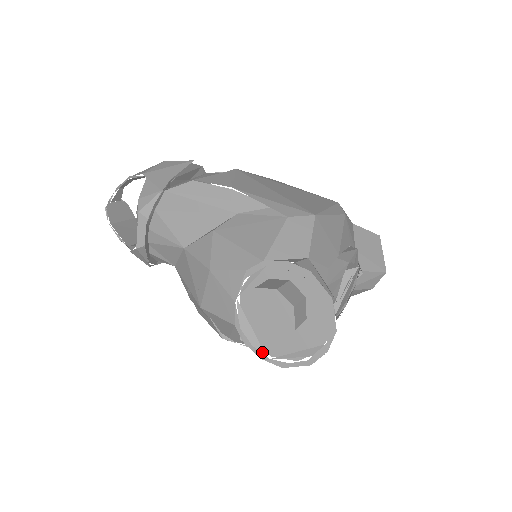
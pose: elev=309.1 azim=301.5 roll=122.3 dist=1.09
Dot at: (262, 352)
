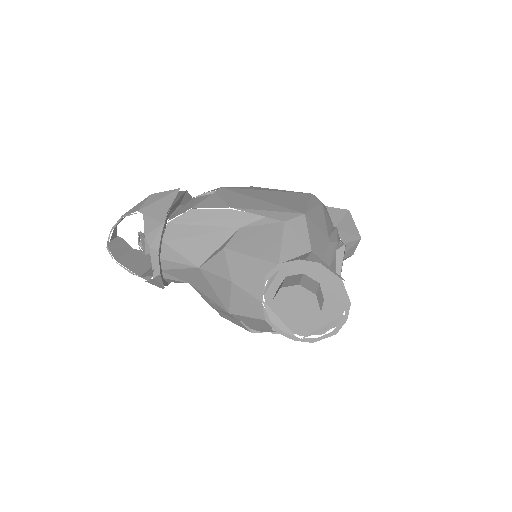
Dot at: (293, 335)
